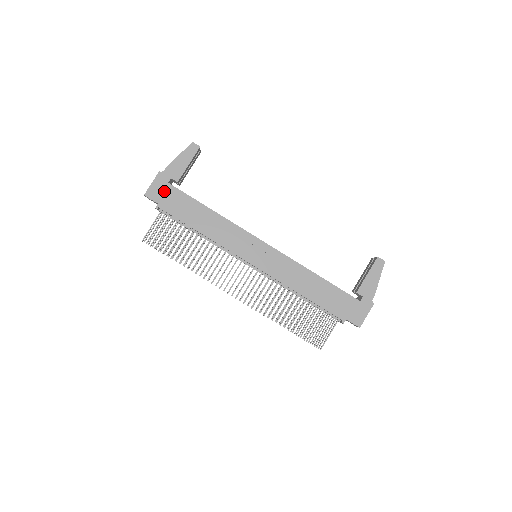
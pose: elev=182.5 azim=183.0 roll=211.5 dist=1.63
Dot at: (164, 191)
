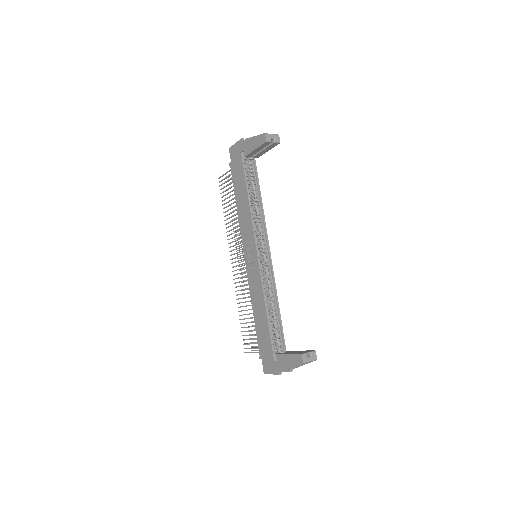
Dot at: (237, 156)
